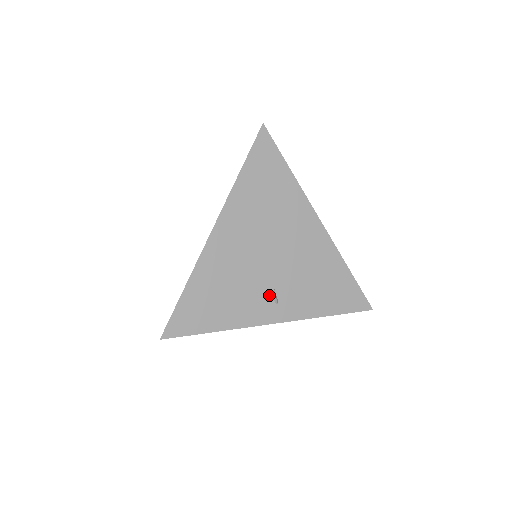
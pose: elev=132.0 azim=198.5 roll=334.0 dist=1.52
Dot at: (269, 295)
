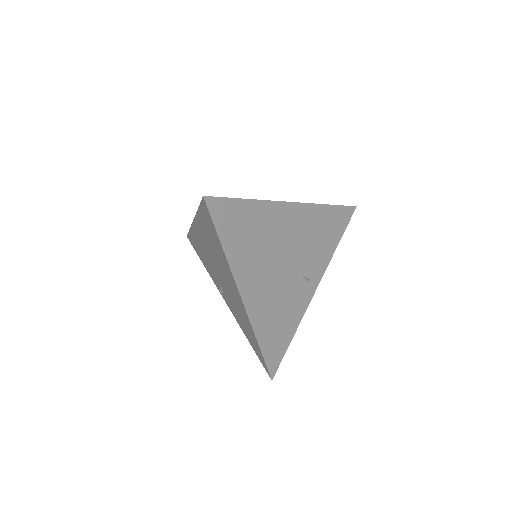
Dot at: (301, 283)
